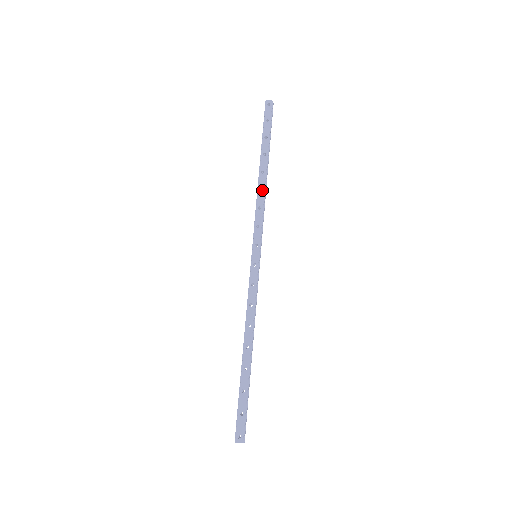
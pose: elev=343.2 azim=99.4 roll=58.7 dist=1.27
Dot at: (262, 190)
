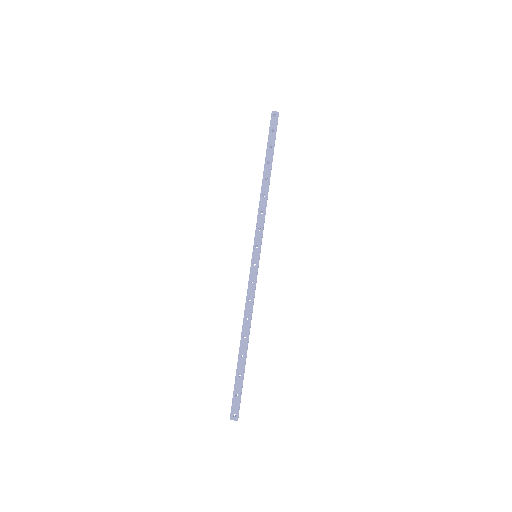
Dot at: (264, 195)
